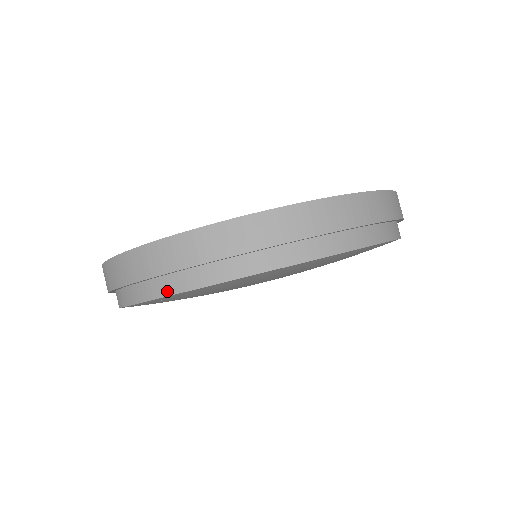
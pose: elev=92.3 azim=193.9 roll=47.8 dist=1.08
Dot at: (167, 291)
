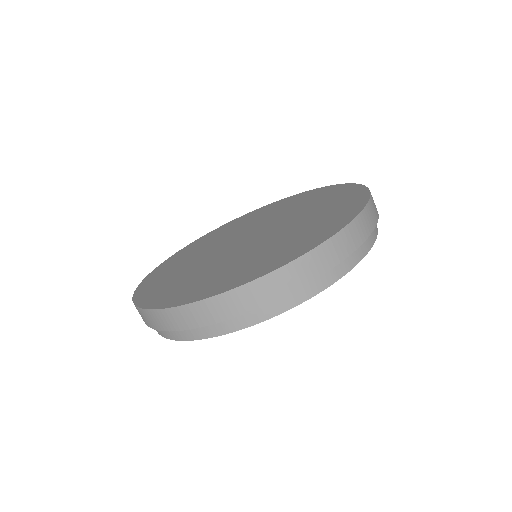
Dot at: (276, 312)
